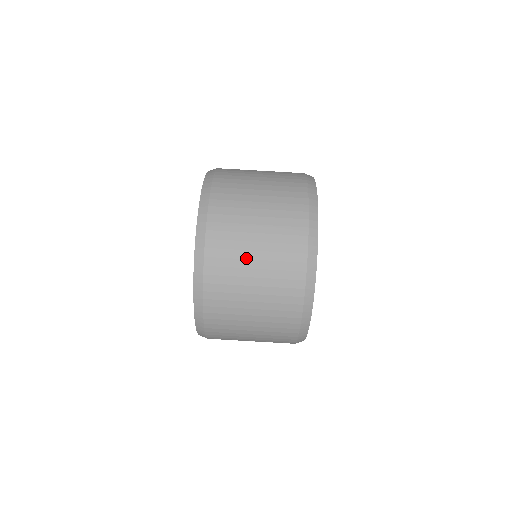
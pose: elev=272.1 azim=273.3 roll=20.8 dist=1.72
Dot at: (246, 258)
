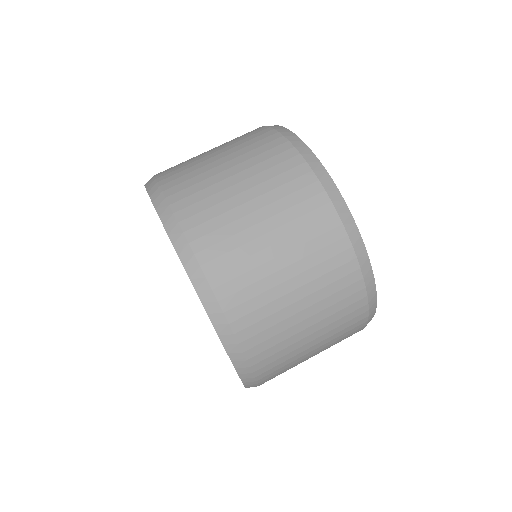
Dot at: (201, 156)
